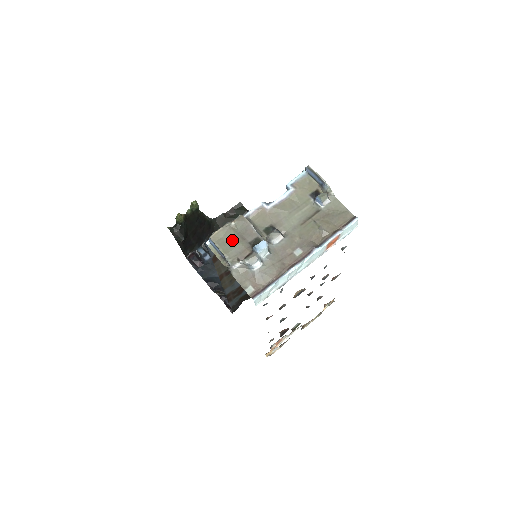
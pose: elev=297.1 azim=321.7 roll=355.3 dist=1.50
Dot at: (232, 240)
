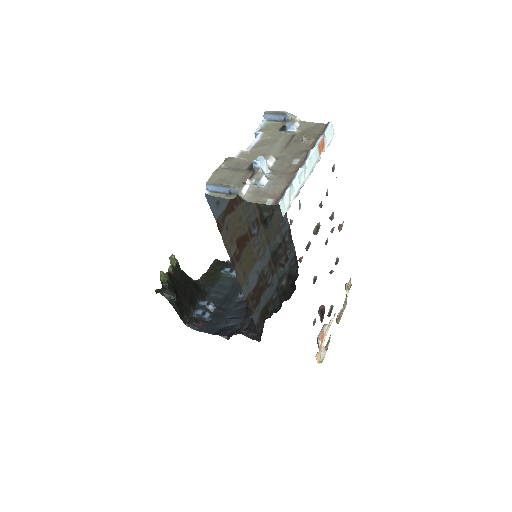
Dot at: (229, 175)
